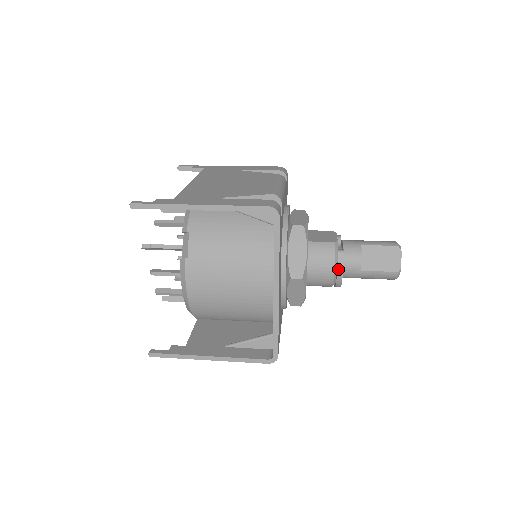
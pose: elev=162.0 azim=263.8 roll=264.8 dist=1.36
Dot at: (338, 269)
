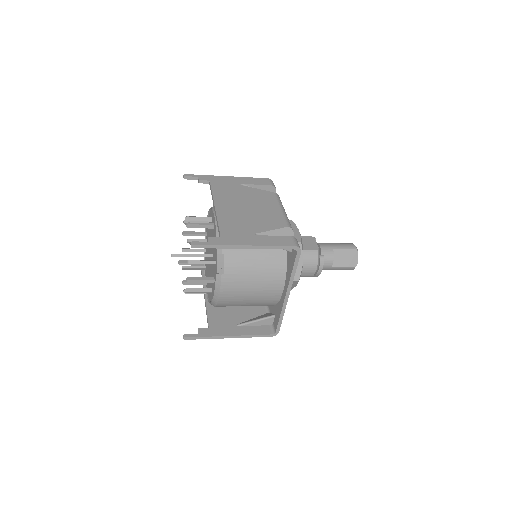
Dot at: (319, 269)
